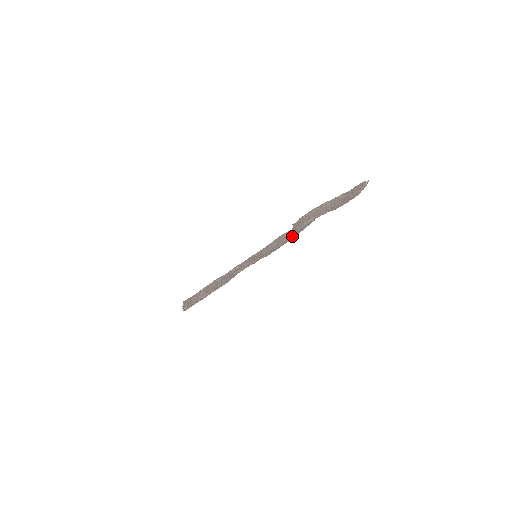
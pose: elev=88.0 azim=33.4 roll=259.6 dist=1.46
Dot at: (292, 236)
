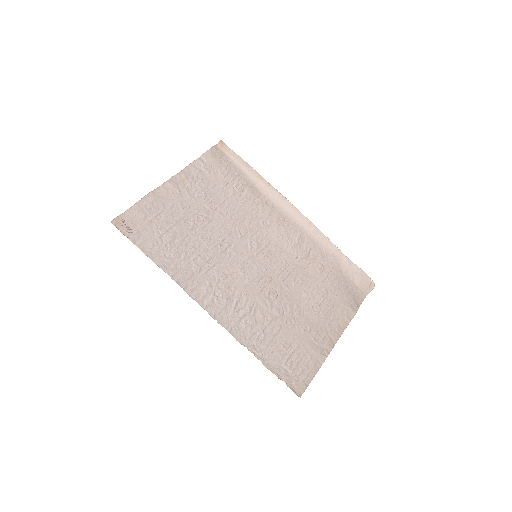
Dot at: (339, 320)
